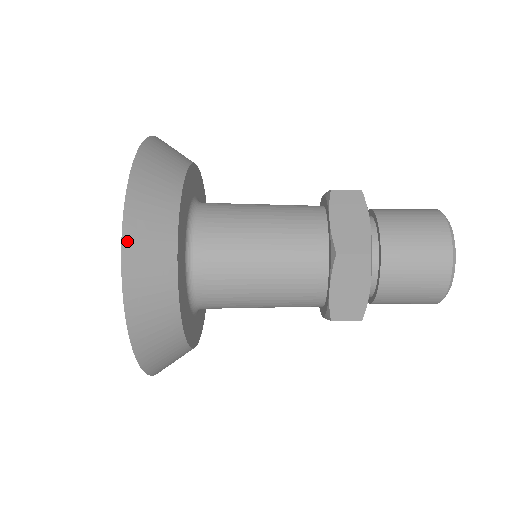
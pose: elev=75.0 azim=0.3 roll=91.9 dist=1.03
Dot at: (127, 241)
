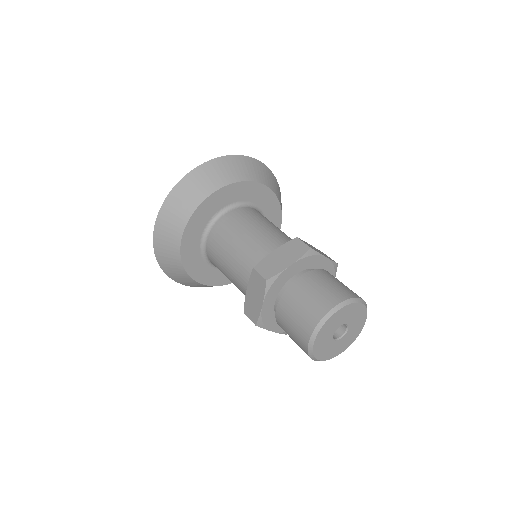
Dot at: (161, 264)
